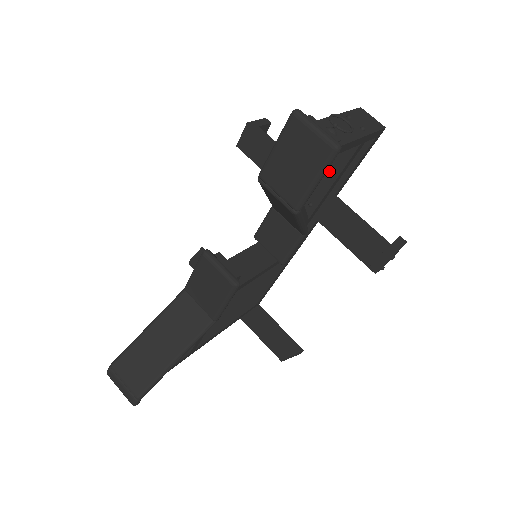
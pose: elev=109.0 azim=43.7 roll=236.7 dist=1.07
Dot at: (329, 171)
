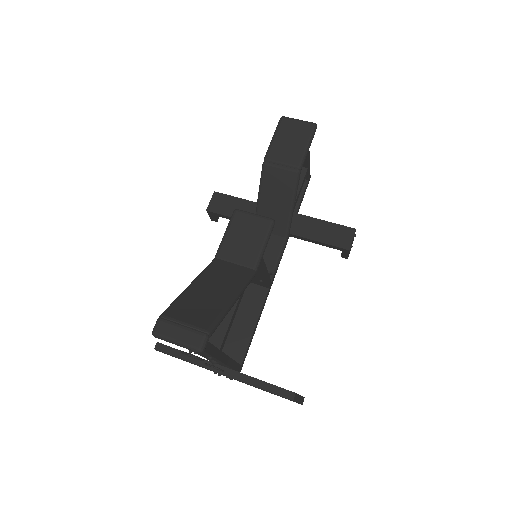
Dot at: occluded
